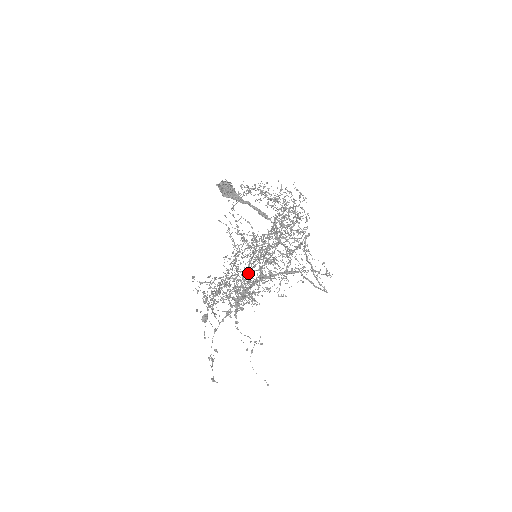
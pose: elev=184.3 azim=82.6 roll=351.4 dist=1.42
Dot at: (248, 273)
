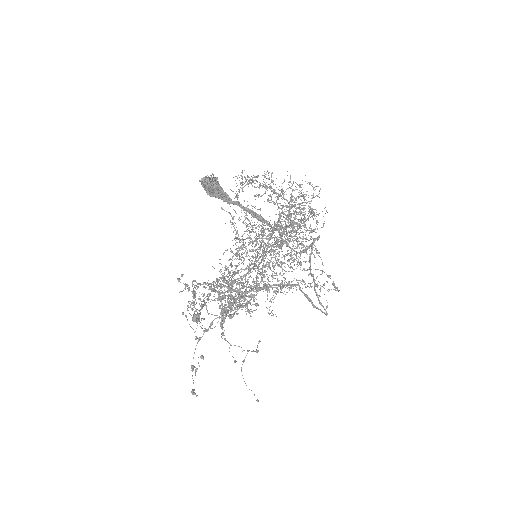
Dot at: (237, 282)
